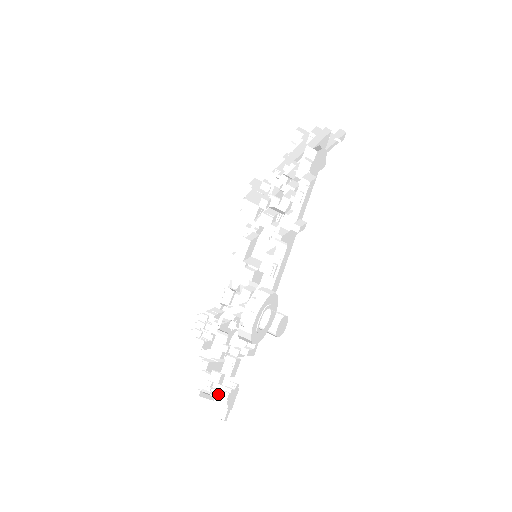
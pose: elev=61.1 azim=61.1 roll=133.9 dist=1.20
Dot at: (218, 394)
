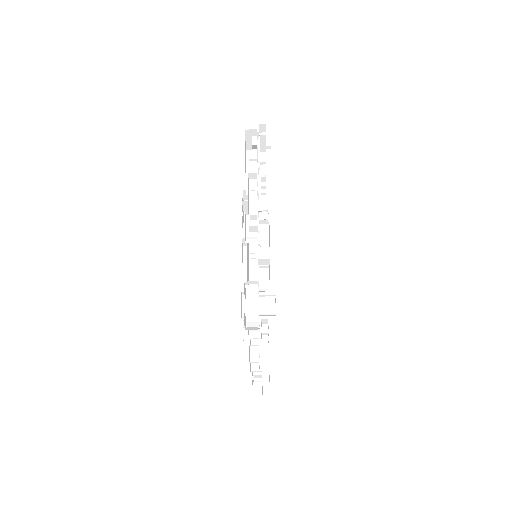
Dot at: occluded
